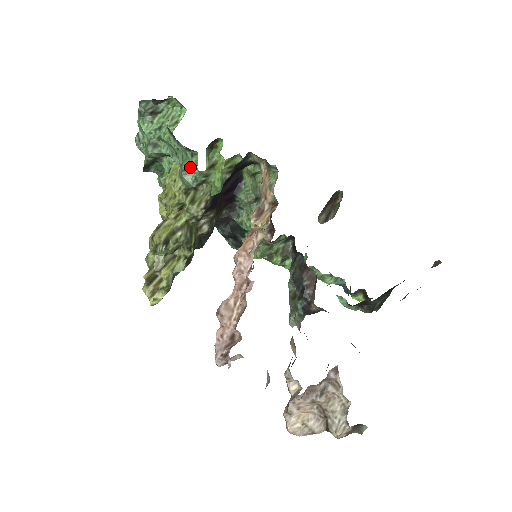
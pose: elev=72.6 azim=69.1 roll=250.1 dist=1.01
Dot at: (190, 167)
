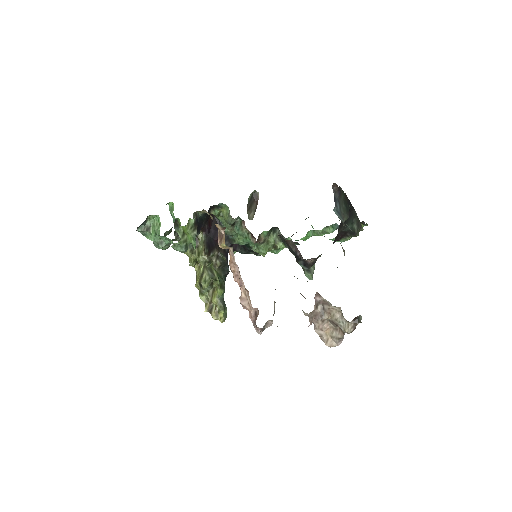
Dot at: (174, 244)
